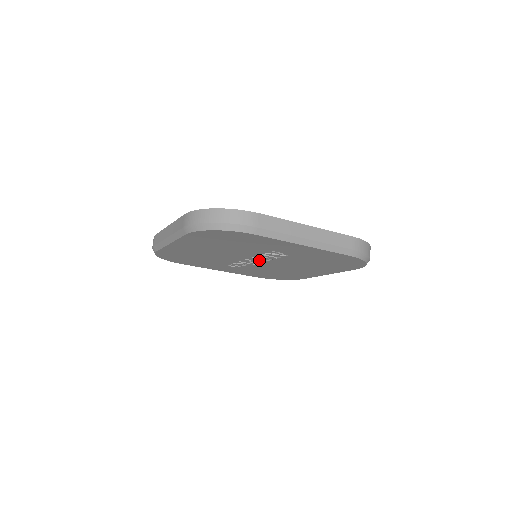
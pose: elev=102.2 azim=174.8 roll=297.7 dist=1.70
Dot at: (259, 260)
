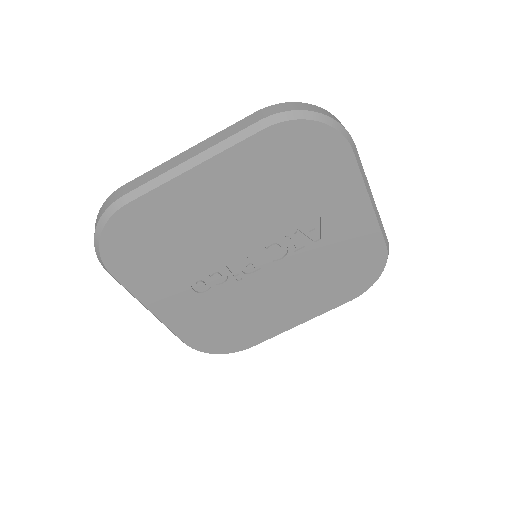
Dot at: (263, 259)
